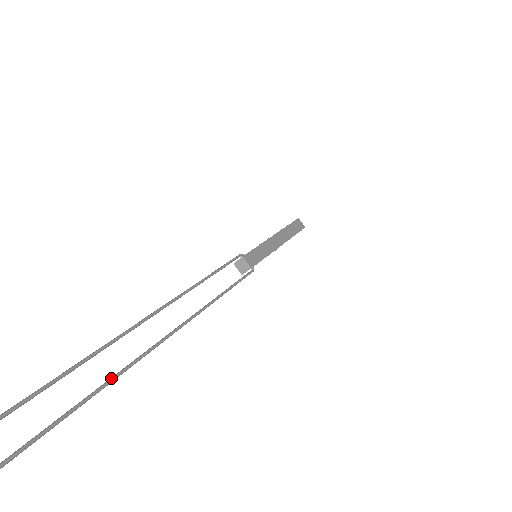
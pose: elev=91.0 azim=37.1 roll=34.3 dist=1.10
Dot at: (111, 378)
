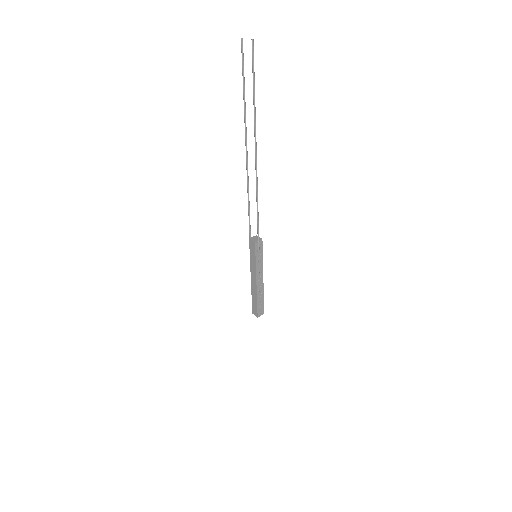
Dot at: (255, 116)
